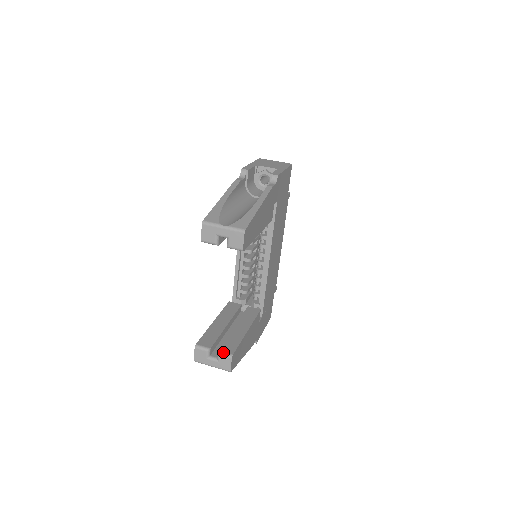
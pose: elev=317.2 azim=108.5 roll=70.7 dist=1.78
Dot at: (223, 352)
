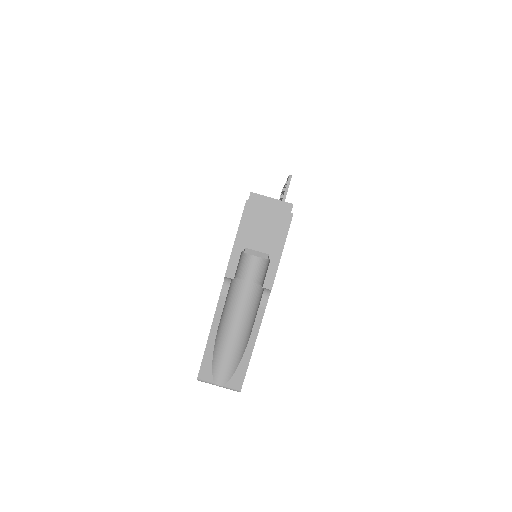
Dot at: occluded
